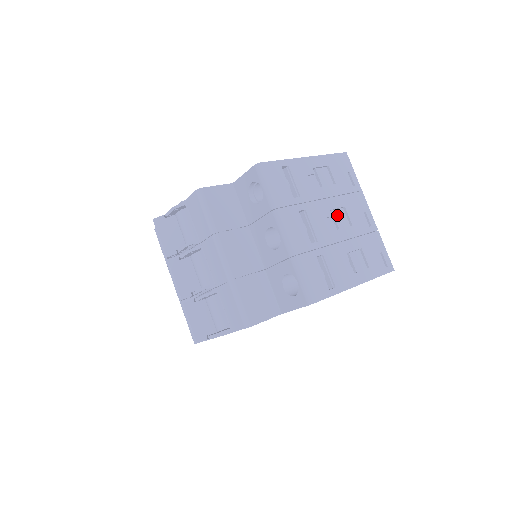
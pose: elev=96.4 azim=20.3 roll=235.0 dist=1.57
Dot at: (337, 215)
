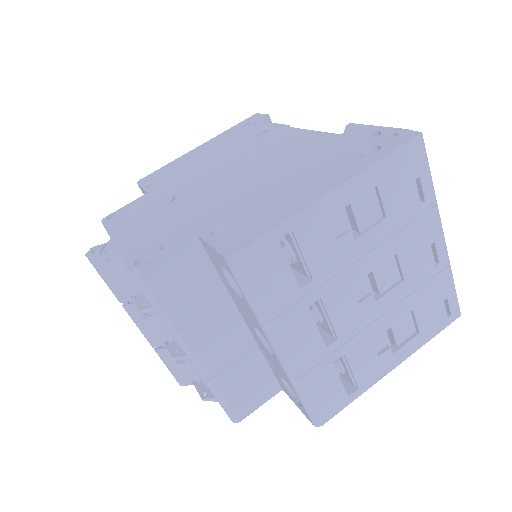
Dot at: (380, 272)
